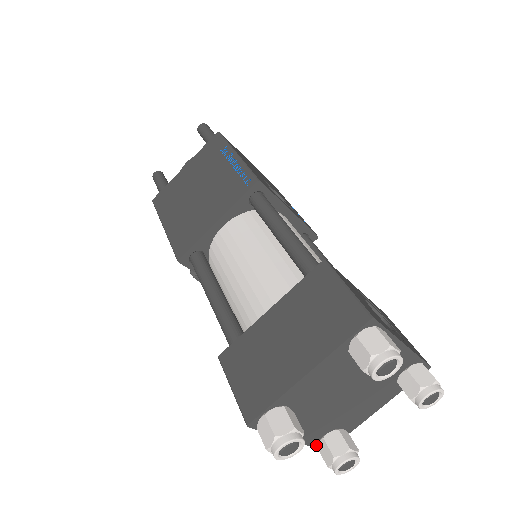
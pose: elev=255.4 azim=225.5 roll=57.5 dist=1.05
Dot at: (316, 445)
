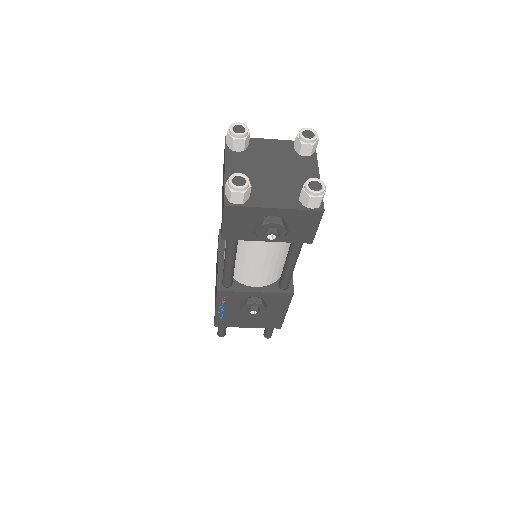
Dot at: (305, 208)
